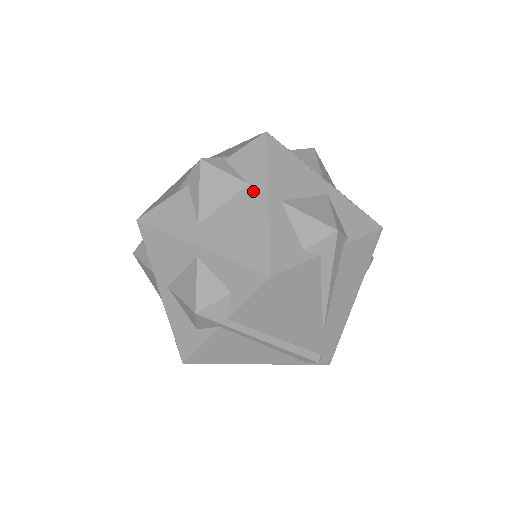
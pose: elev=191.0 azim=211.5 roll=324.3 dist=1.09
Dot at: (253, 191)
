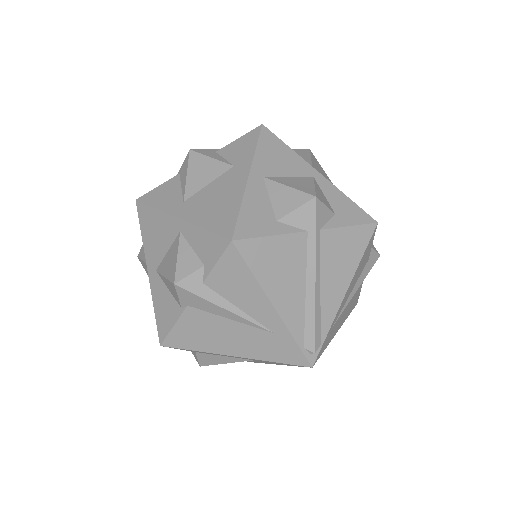
Dot at: occluded
